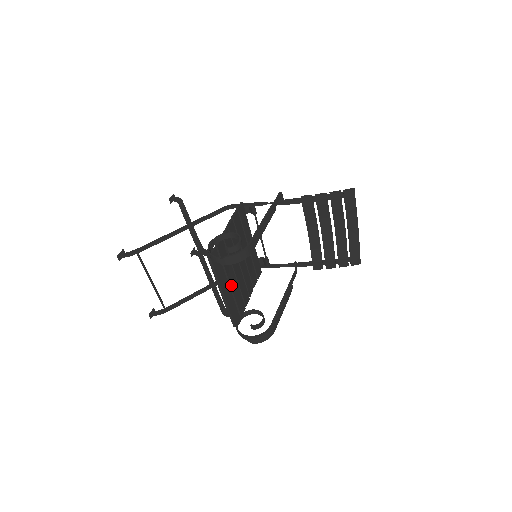
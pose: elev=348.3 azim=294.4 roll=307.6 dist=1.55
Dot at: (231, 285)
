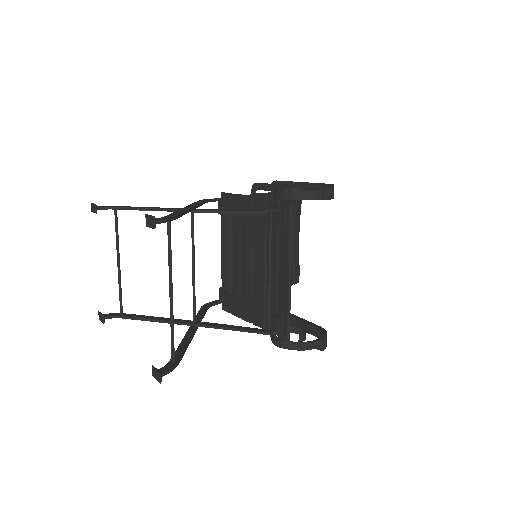
Dot at: (277, 273)
